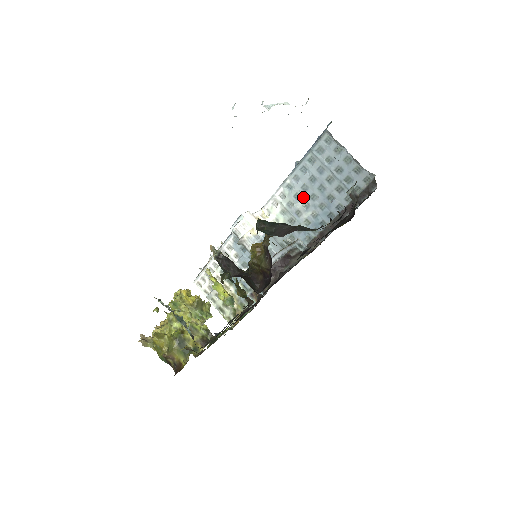
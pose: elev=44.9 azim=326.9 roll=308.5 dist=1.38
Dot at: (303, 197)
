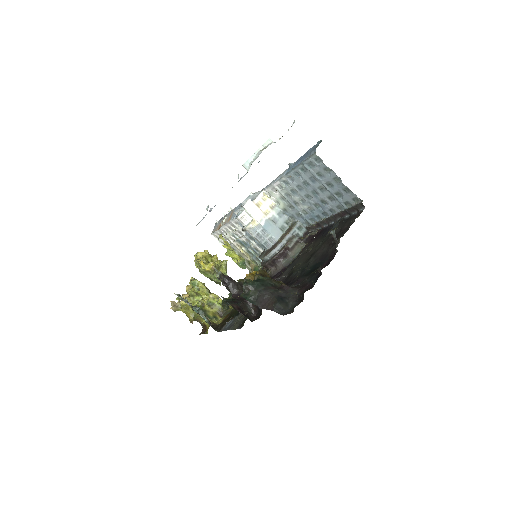
Dot at: (299, 194)
